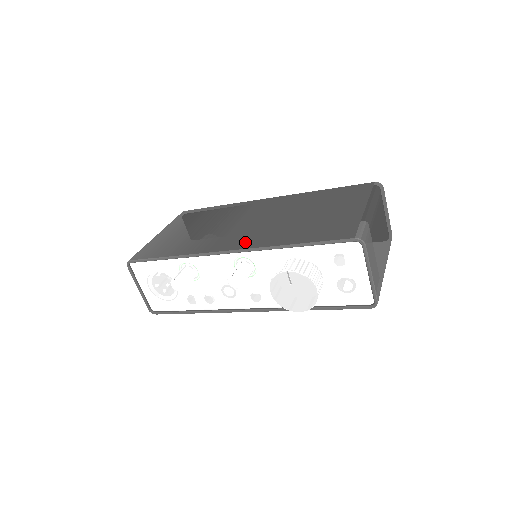
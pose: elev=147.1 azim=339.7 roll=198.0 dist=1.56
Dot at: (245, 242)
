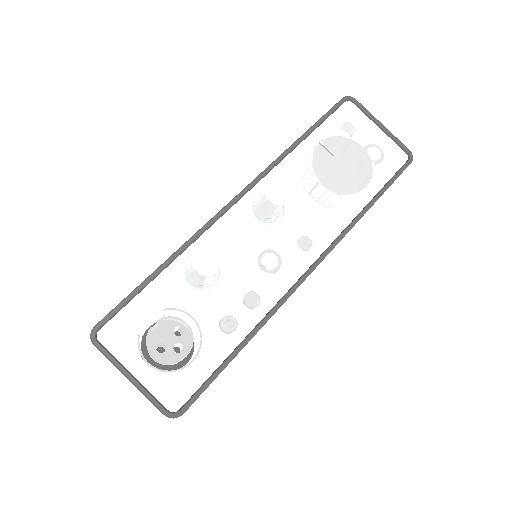
Dot at: occluded
